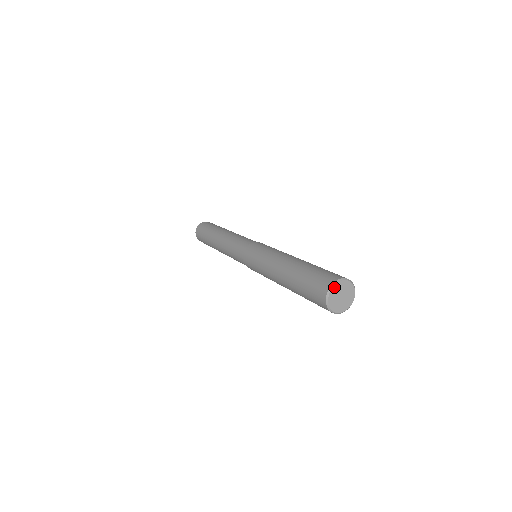
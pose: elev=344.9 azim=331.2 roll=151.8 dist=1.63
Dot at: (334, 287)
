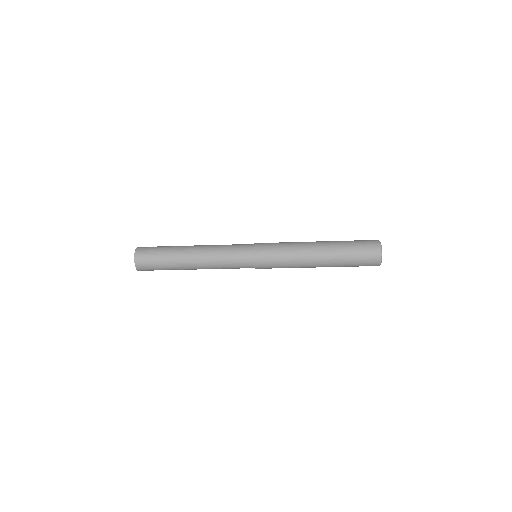
Dot at: (381, 245)
